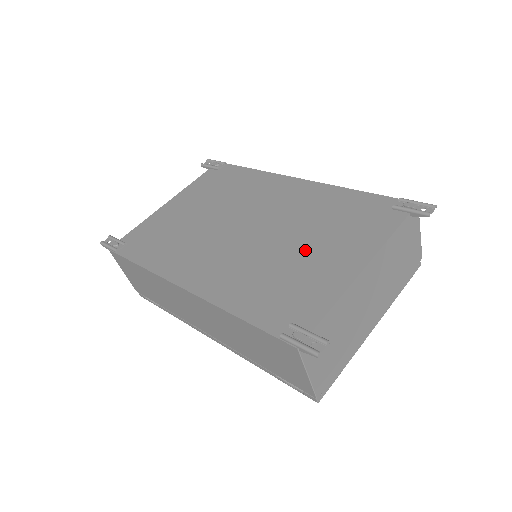
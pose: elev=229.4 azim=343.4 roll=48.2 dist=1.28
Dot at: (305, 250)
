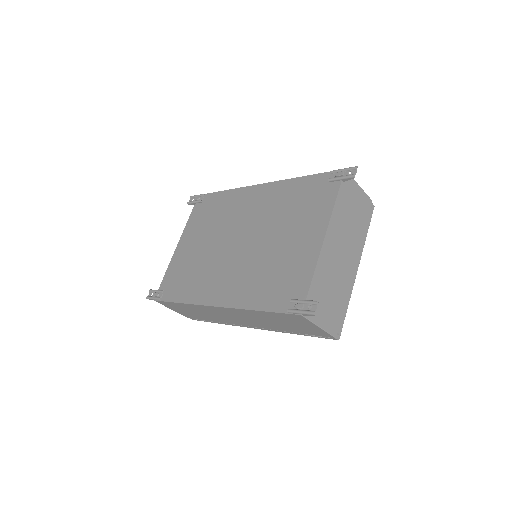
Dot at: (282, 241)
